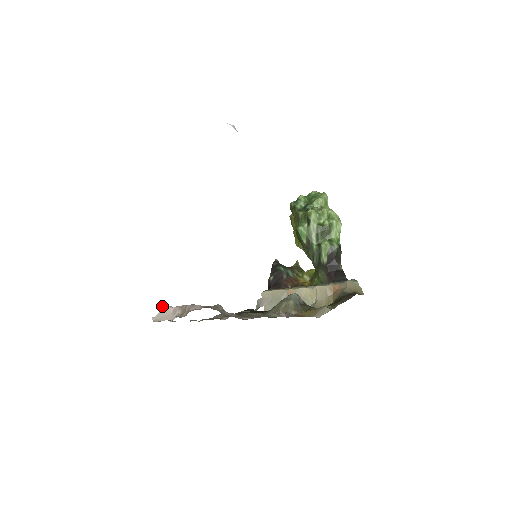
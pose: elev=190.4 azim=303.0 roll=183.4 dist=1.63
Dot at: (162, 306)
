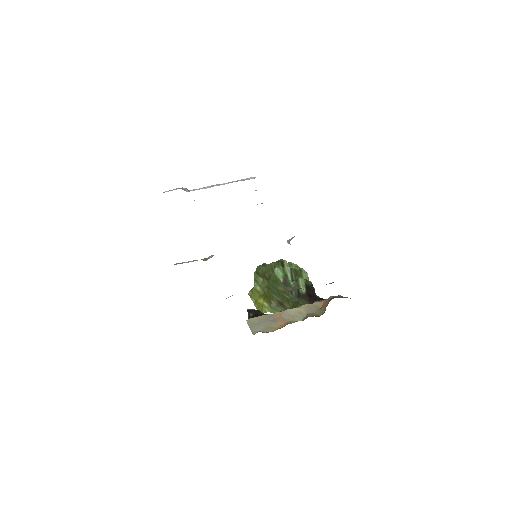
Dot at: (176, 263)
